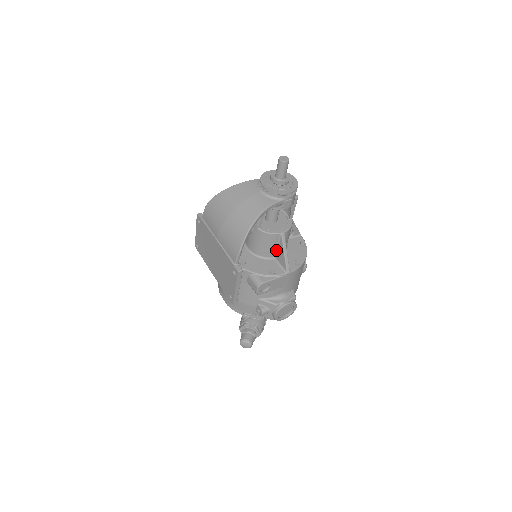
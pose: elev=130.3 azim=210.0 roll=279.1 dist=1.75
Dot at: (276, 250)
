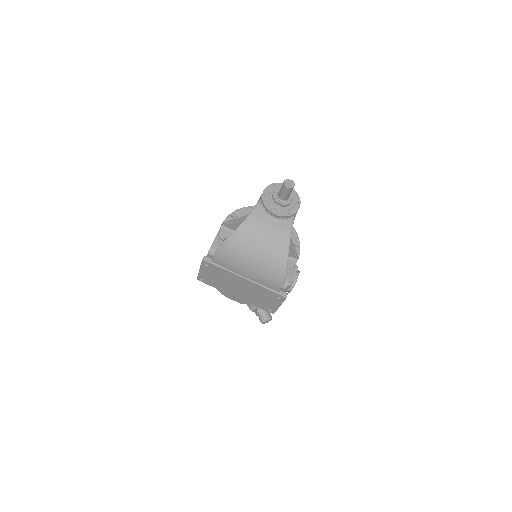
Dot at: occluded
